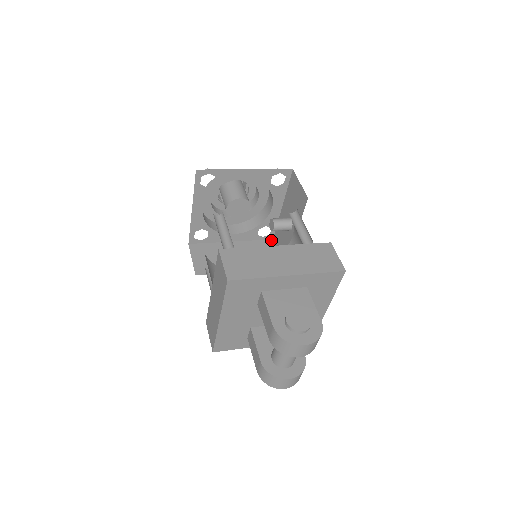
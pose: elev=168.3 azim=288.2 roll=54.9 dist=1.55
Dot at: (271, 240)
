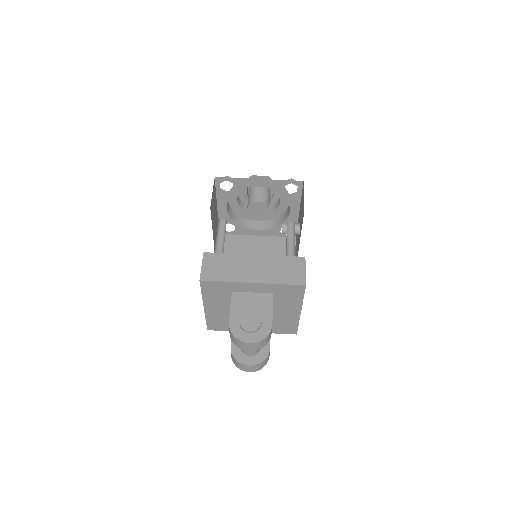
Dot at: occluded
